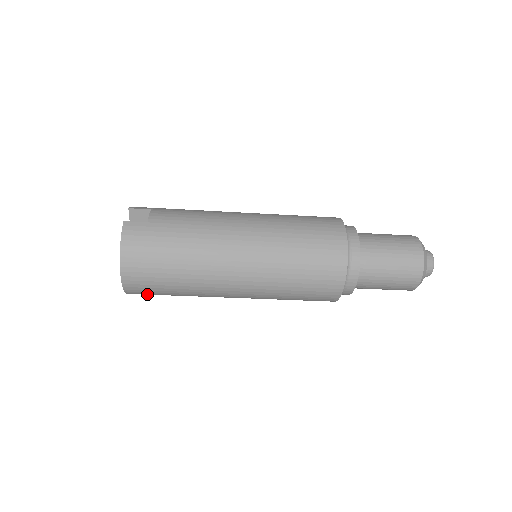
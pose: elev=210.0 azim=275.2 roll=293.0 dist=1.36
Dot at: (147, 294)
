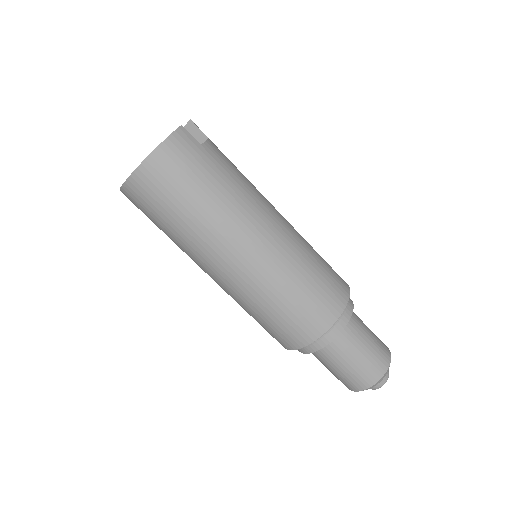
Dot at: (138, 205)
